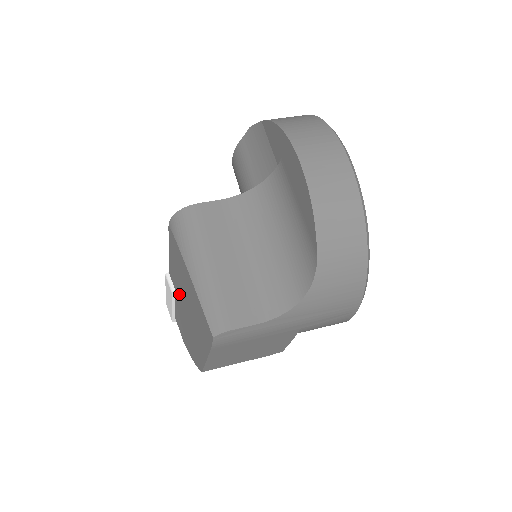
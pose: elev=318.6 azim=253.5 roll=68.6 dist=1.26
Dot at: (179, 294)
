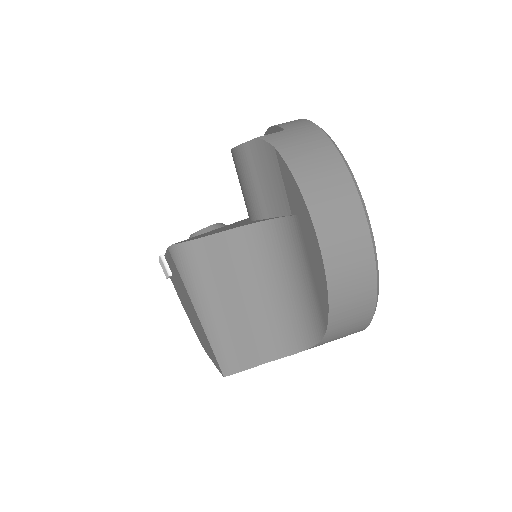
Dot at: (179, 287)
